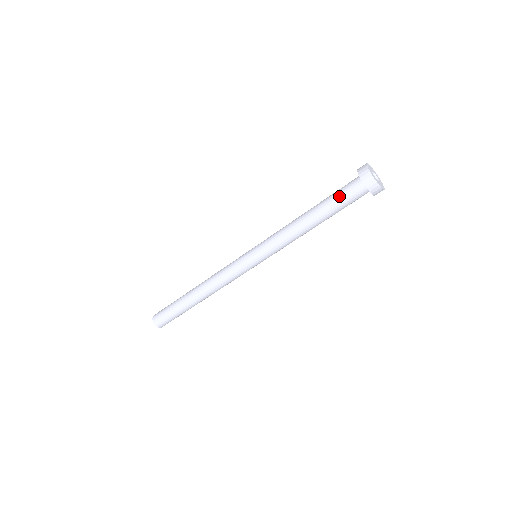
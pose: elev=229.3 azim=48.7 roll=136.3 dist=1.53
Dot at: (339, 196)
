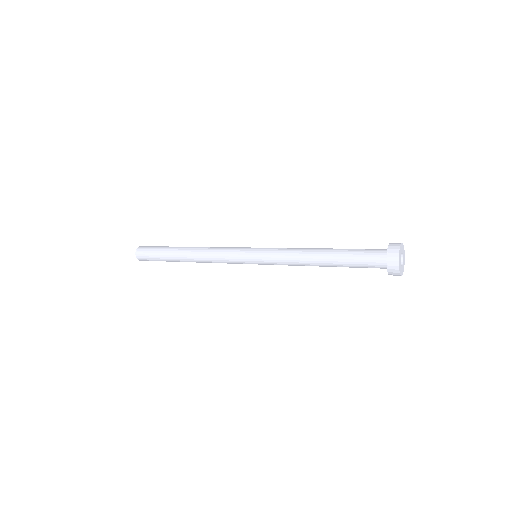
Dot at: (359, 260)
